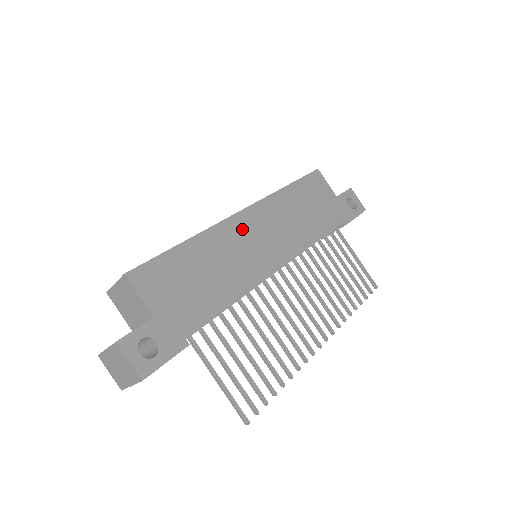
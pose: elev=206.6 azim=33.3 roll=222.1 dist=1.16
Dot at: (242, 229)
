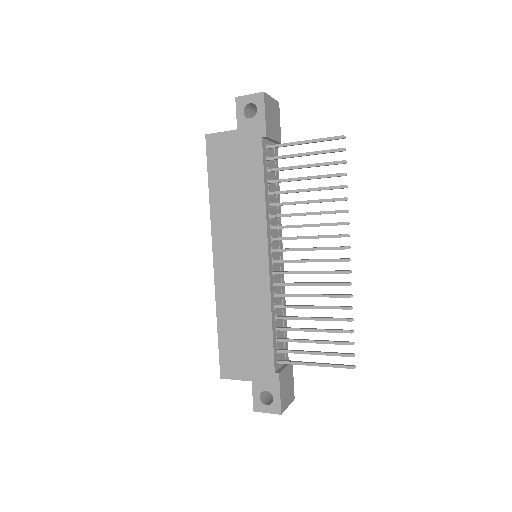
Dot at: (226, 270)
